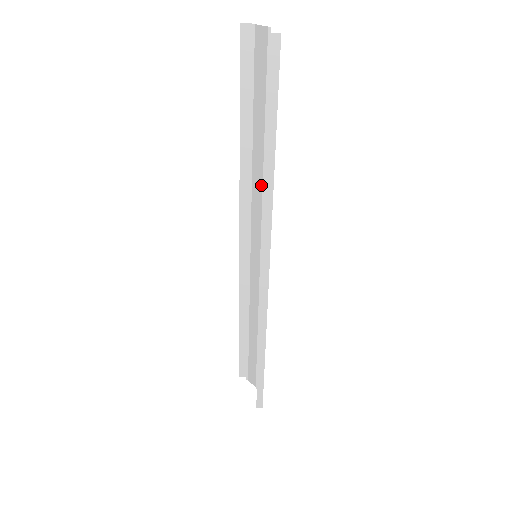
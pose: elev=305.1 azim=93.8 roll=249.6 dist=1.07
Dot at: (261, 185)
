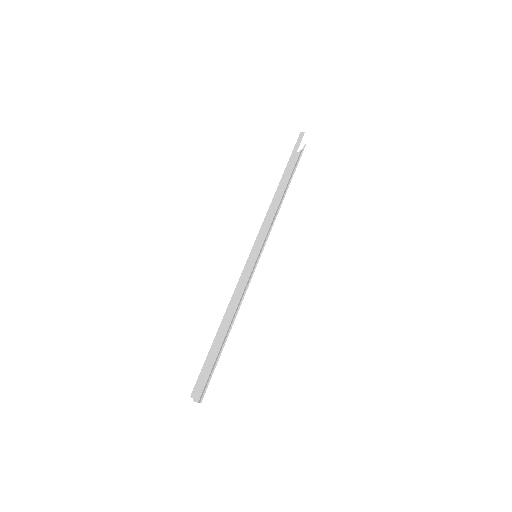
Dot at: (277, 214)
